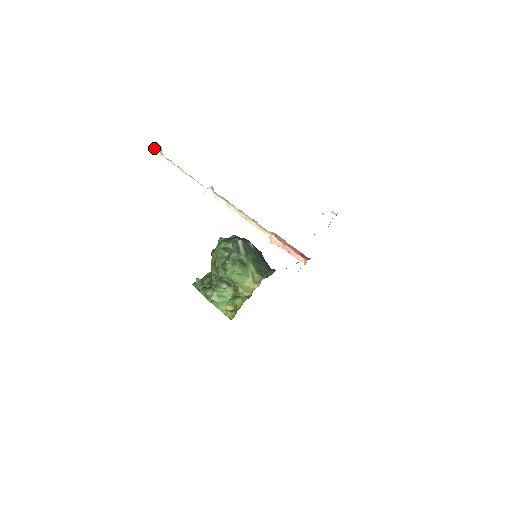
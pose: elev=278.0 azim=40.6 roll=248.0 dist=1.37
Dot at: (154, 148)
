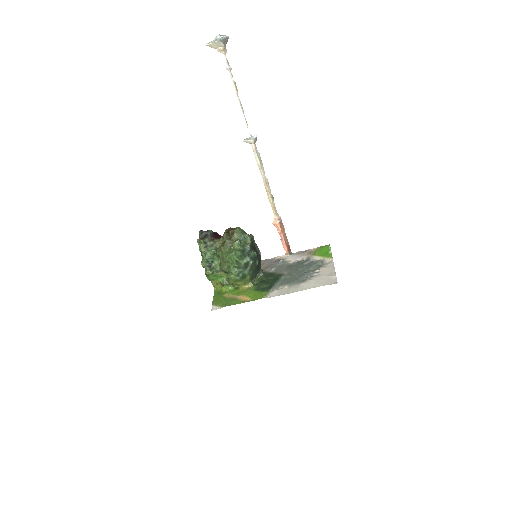
Dot at: (220, 40)
